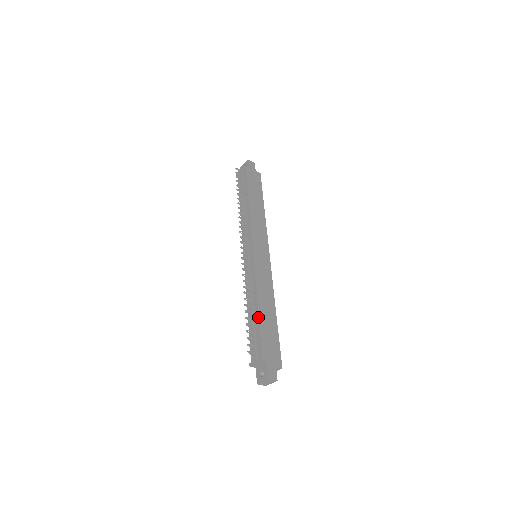
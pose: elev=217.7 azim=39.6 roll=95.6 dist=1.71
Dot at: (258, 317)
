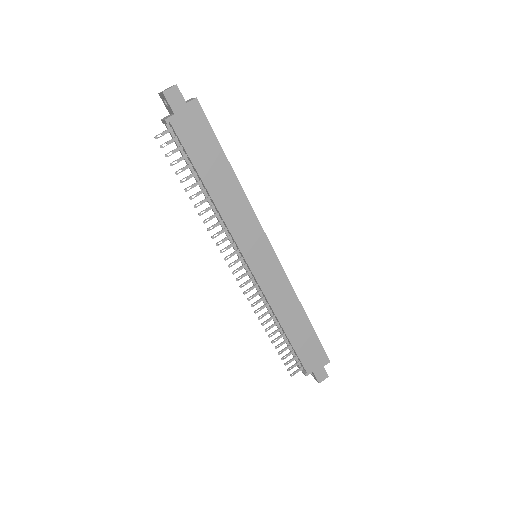
Dot at: (288, 339)
